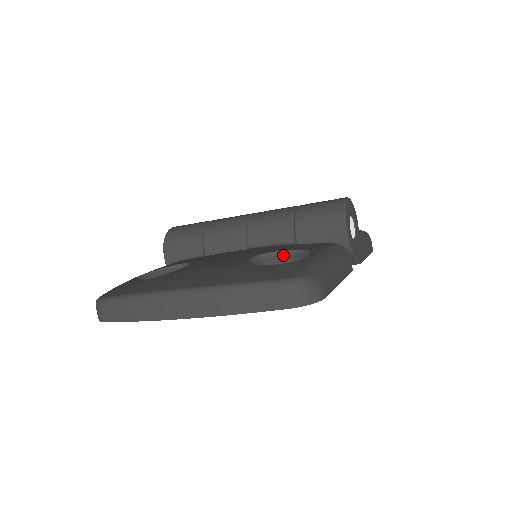
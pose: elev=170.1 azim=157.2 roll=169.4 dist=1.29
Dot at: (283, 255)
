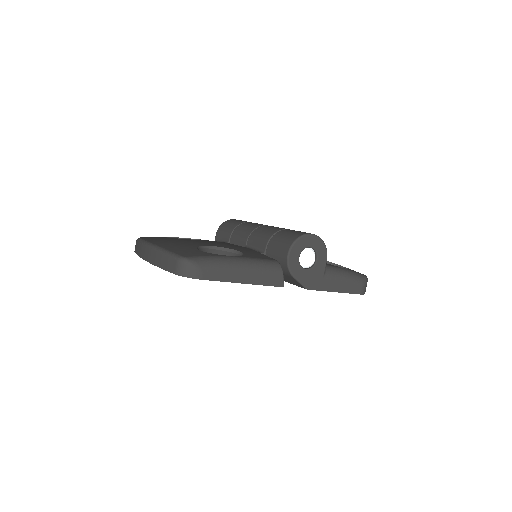
Dot at: (237, 254)
